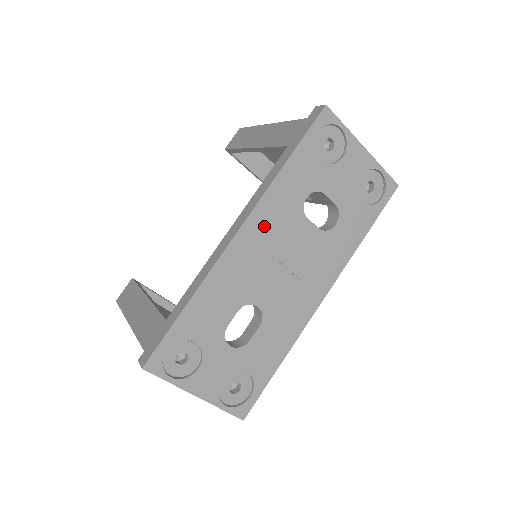
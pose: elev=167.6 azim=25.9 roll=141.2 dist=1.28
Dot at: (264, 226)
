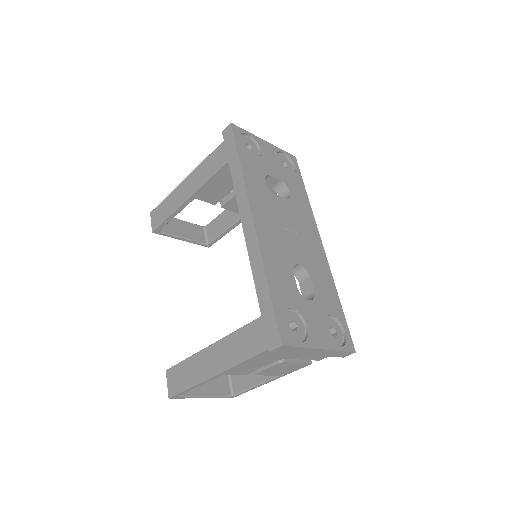
Dot at: (261, 209)
